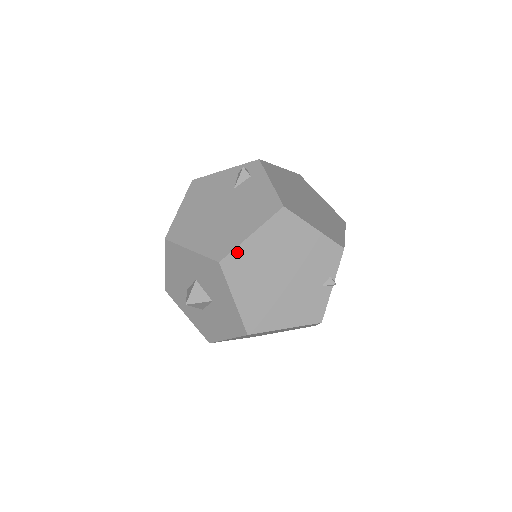
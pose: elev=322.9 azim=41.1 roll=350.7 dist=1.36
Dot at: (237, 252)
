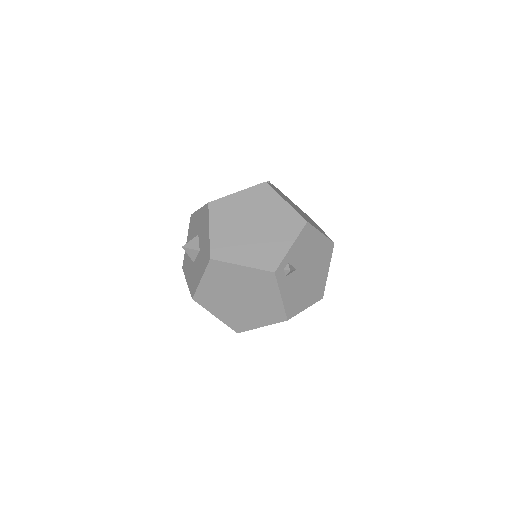
Dot at: occluded
